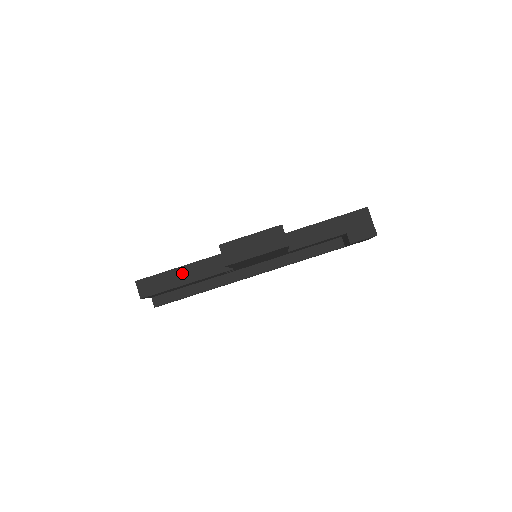
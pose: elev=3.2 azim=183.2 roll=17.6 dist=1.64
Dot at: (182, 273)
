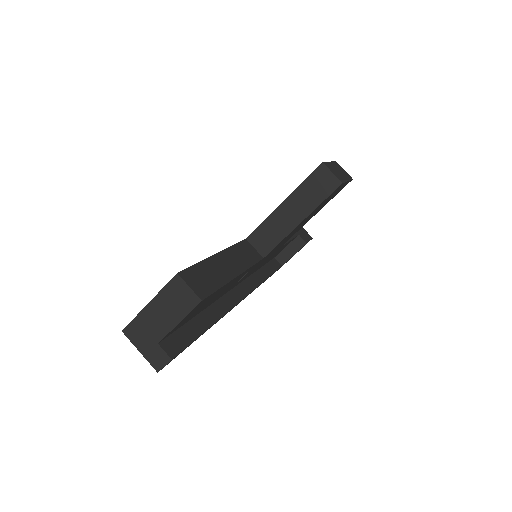
Dot at: (223, 262)
